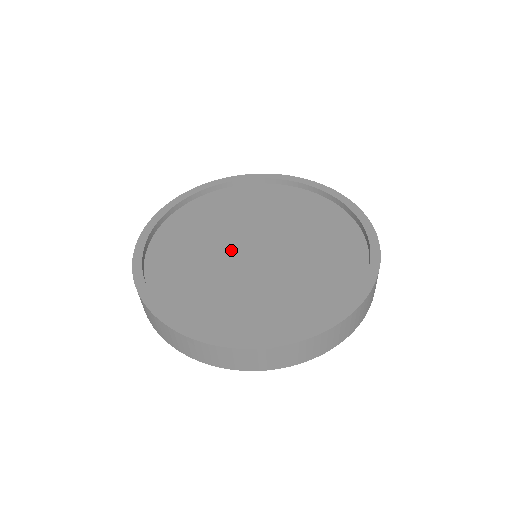
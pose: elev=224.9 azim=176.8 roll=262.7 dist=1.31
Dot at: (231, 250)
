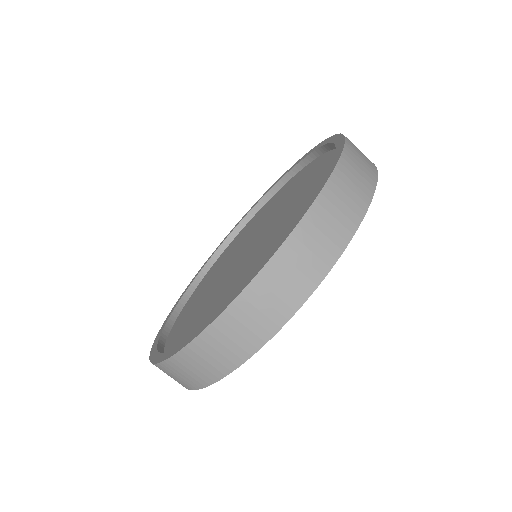
Dot at: (236, 256)
